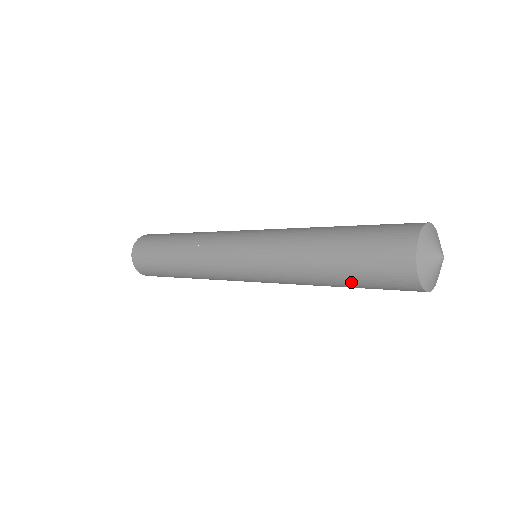
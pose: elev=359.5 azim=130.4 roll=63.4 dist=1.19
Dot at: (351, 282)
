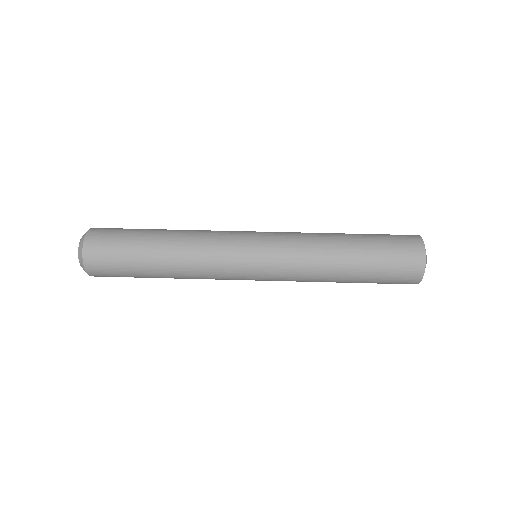
Dot at: (366, 280)
